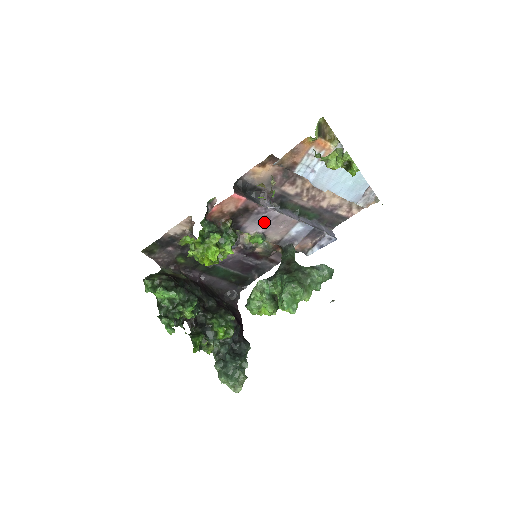
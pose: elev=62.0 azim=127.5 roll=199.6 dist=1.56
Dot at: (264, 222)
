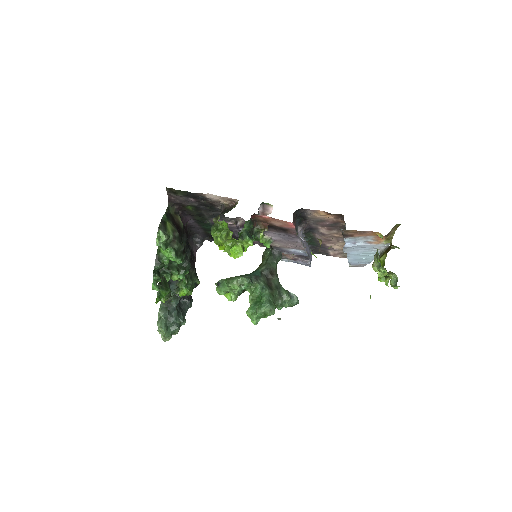
Dot at: (284, 238)
